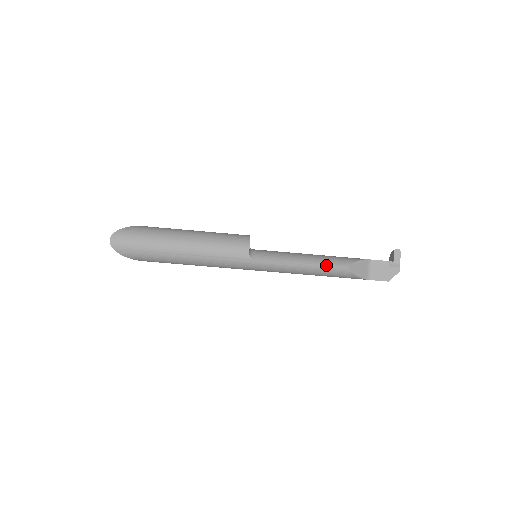
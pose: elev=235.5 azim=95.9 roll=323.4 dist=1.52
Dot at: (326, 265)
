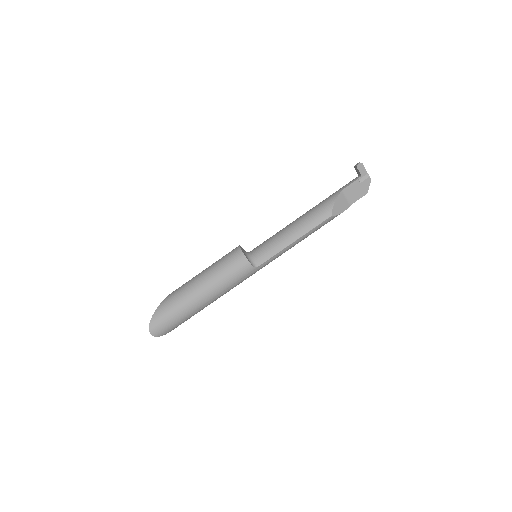
Dot at: (314, 228)
